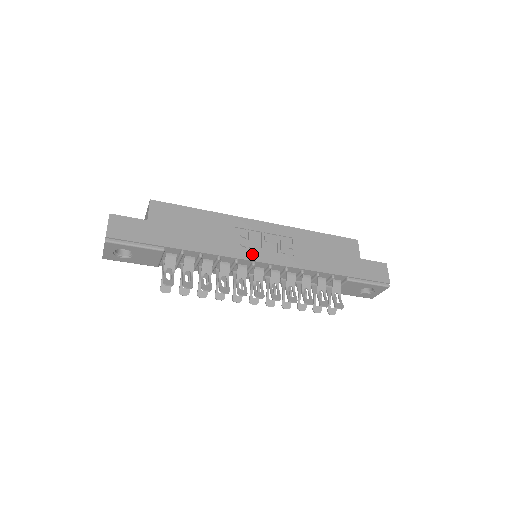
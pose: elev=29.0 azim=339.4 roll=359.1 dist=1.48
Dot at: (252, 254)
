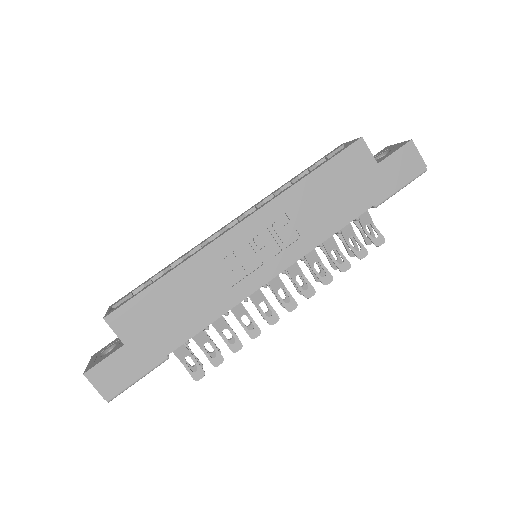
Dot at: (256, 279)
